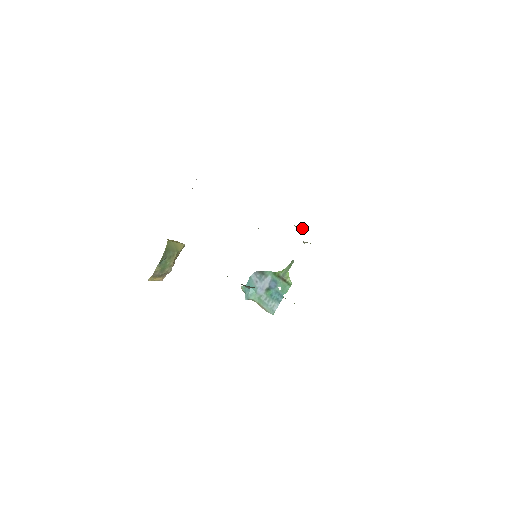
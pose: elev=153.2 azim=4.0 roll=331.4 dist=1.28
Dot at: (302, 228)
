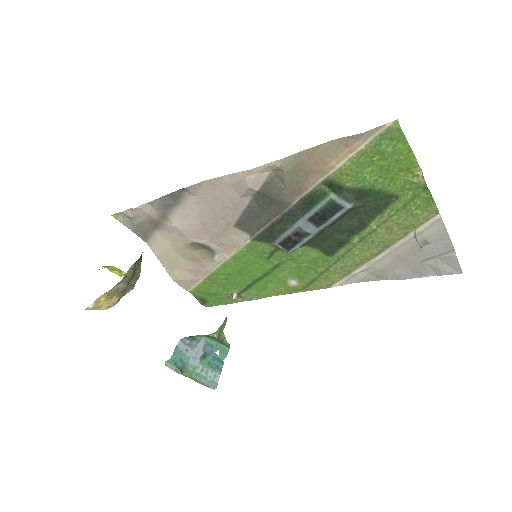
Dot at: (204, 304)
